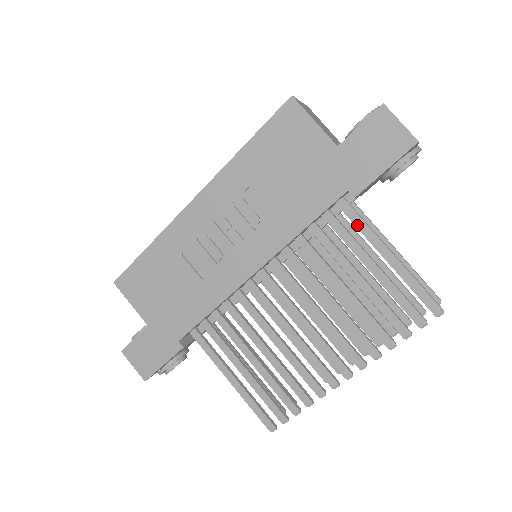
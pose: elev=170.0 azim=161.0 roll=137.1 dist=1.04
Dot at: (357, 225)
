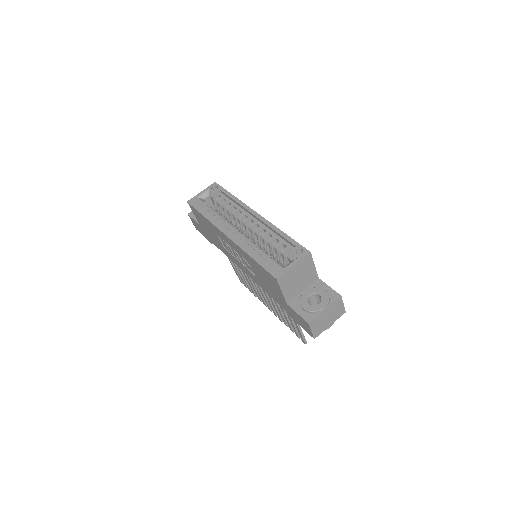
Dot at: occluded
